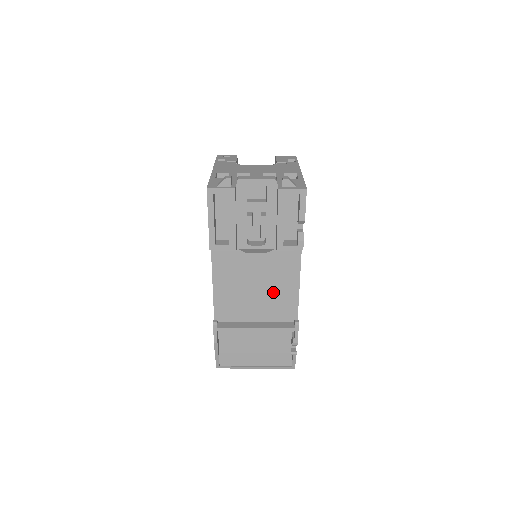
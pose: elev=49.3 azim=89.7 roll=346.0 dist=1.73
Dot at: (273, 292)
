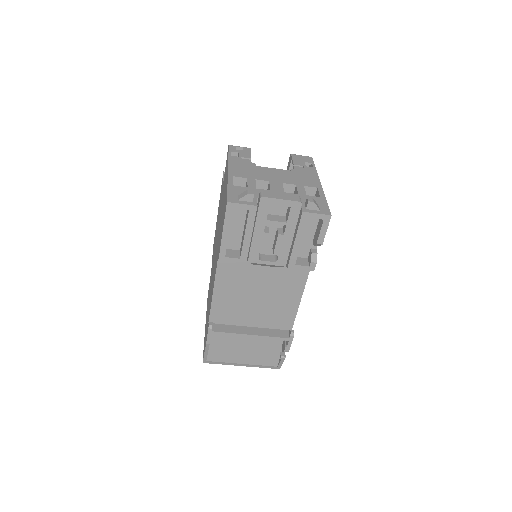
Dot at: (273, 302)
